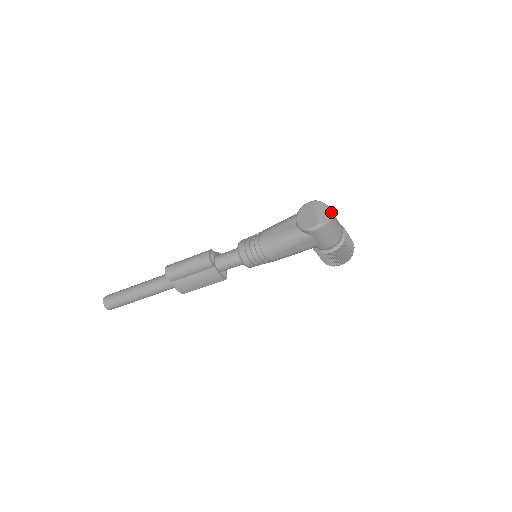
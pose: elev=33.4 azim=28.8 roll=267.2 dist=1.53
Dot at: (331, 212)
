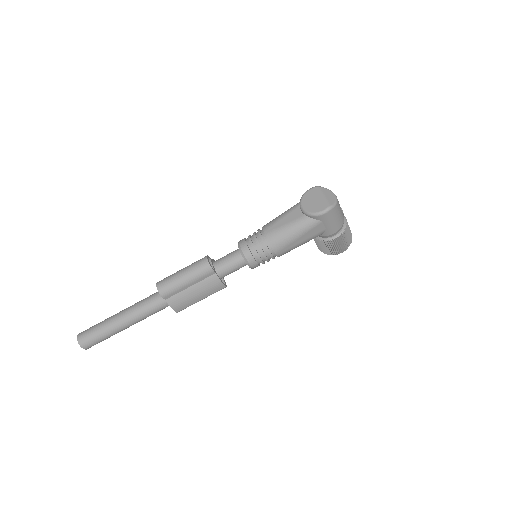
Dot at: (335, 195)
